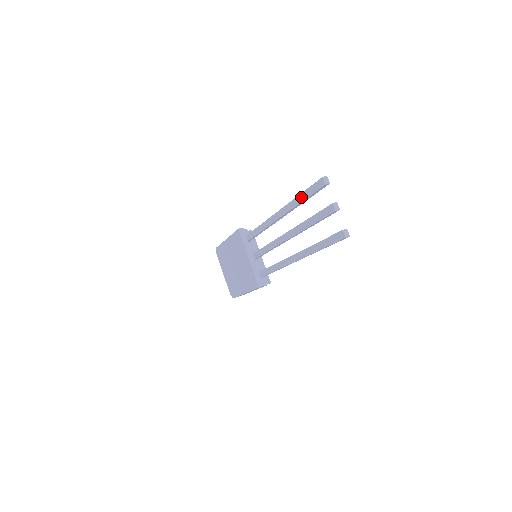
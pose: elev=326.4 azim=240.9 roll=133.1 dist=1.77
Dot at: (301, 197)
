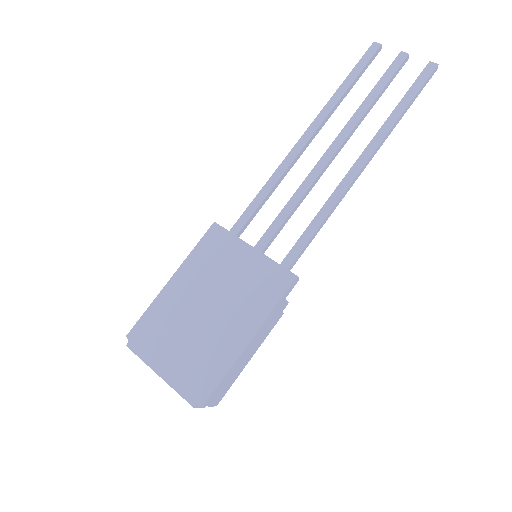
Dot at: (347, 82)
